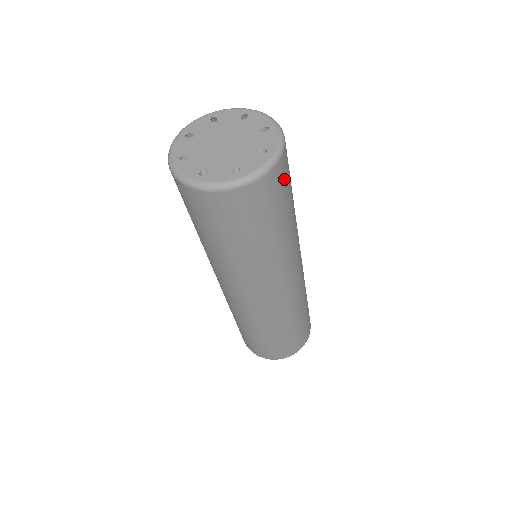
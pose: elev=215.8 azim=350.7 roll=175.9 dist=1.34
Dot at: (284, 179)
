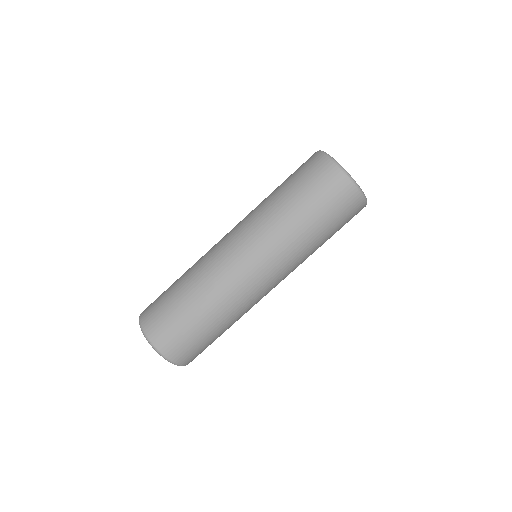
Dot at: occluded
